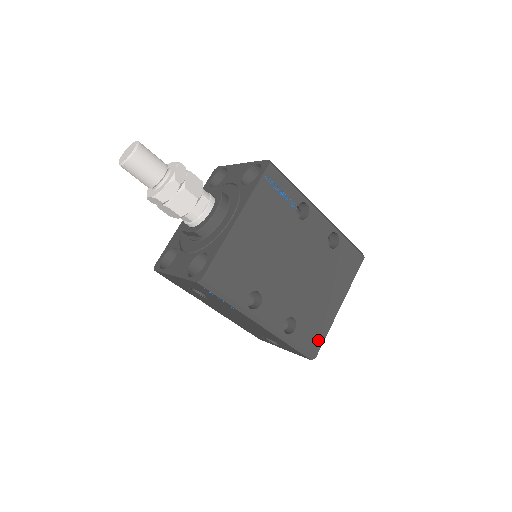
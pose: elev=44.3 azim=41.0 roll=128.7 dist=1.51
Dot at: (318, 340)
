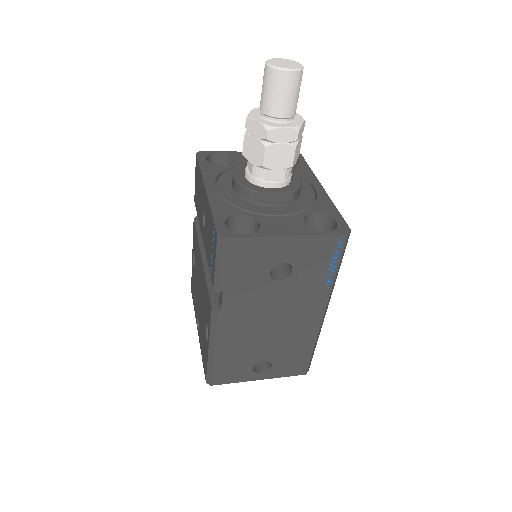
Dot at: occluded
